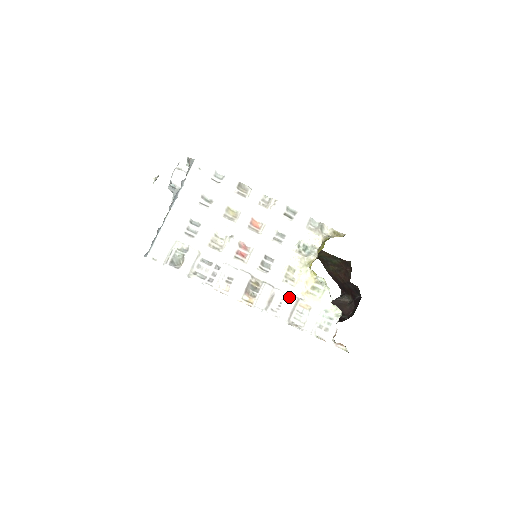
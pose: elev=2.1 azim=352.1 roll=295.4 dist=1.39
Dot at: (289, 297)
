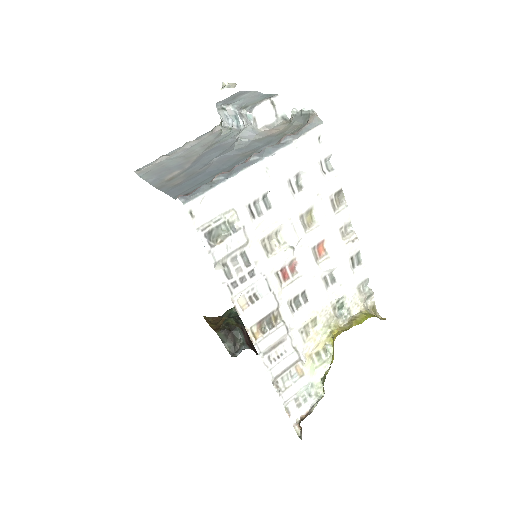
Dot at: (294, 352)
